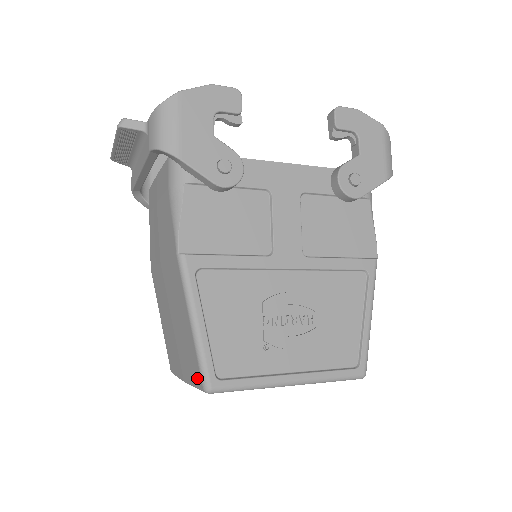
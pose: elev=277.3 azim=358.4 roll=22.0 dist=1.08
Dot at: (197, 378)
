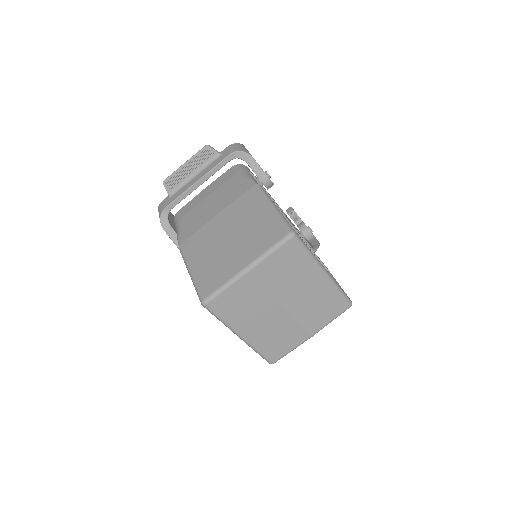
Dot at: (279, 235)
